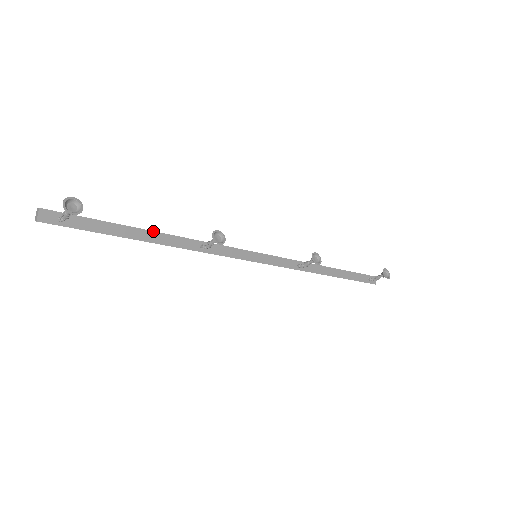
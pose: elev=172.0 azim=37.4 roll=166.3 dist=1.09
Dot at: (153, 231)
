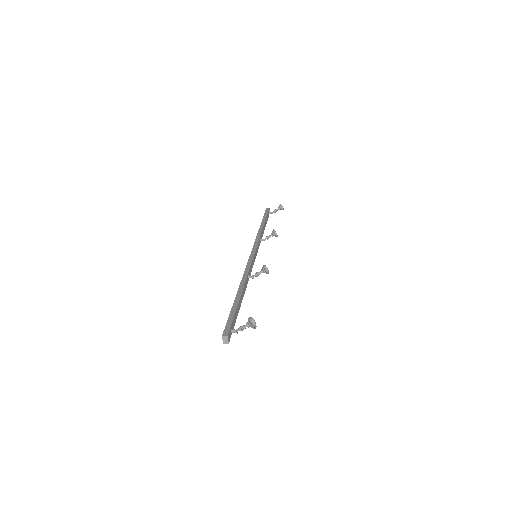
Dot at: (242, 293)
